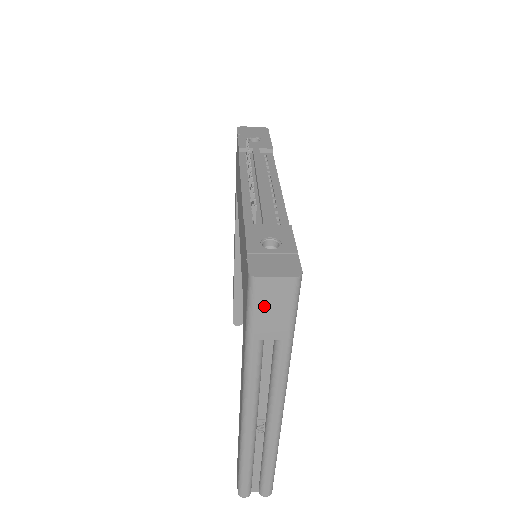
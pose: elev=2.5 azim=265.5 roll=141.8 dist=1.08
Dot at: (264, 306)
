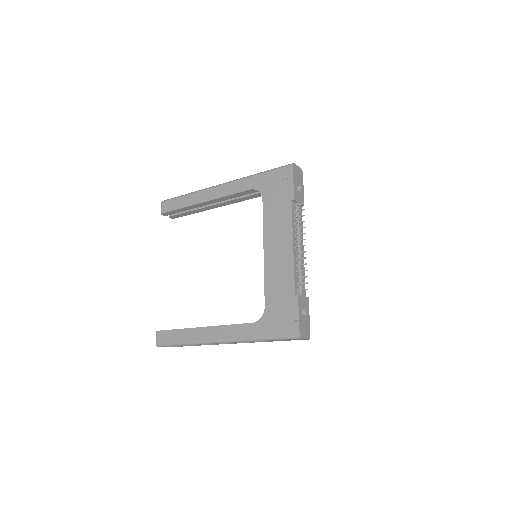
Dot at: occluded
